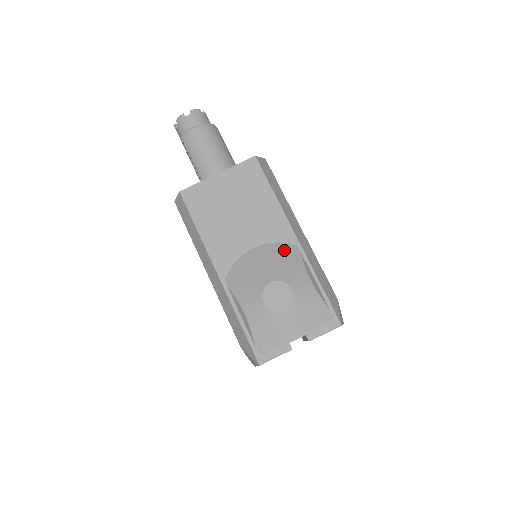
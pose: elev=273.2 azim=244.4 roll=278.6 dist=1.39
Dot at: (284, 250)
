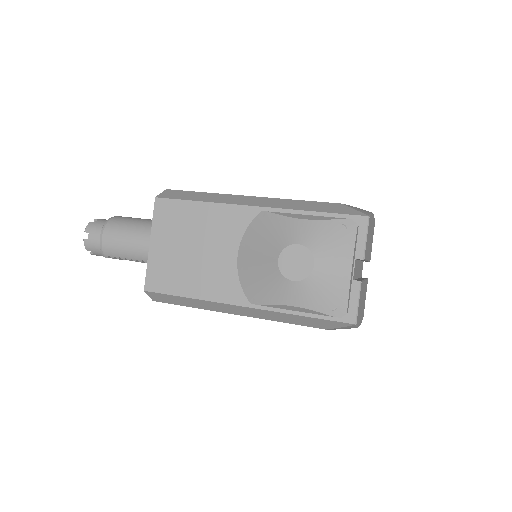
Dot at: (257, 227)
